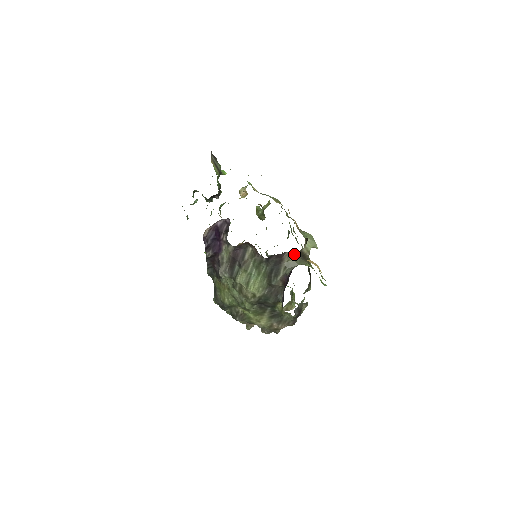
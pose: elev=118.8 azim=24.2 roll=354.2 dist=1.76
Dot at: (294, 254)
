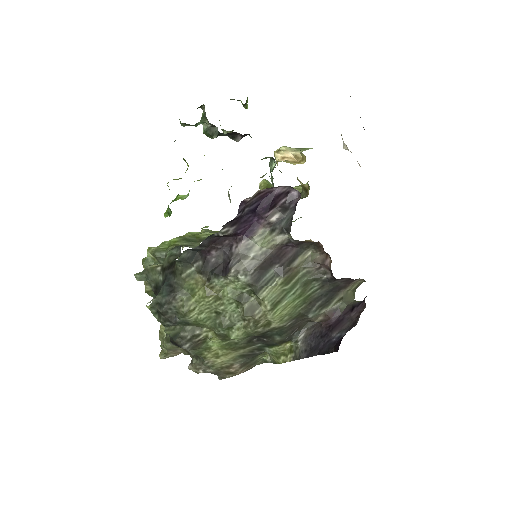
Dot at: (358, 284)
